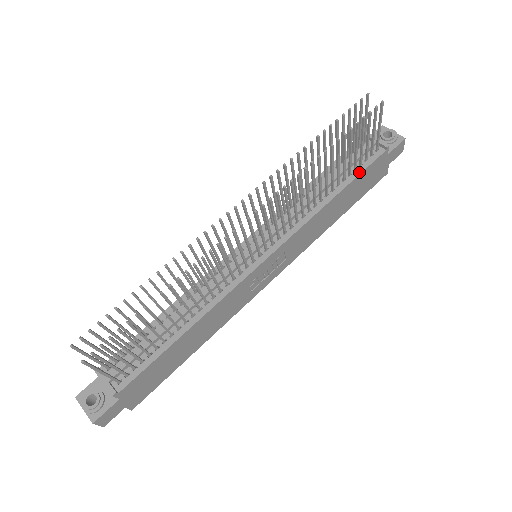
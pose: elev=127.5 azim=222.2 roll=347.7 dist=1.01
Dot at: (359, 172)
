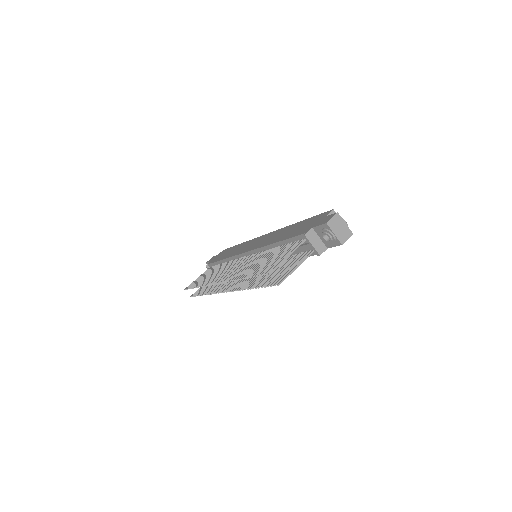
Dot at: occluded
